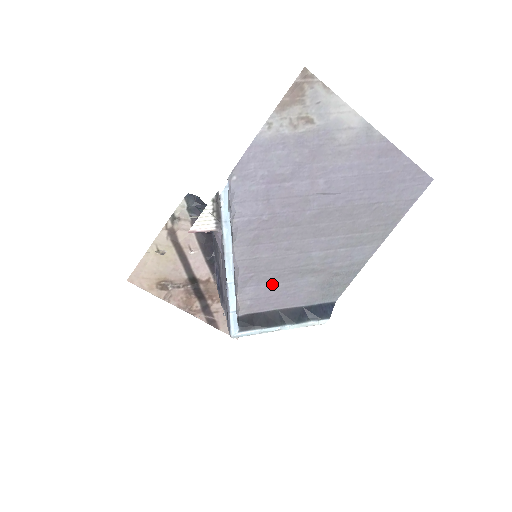
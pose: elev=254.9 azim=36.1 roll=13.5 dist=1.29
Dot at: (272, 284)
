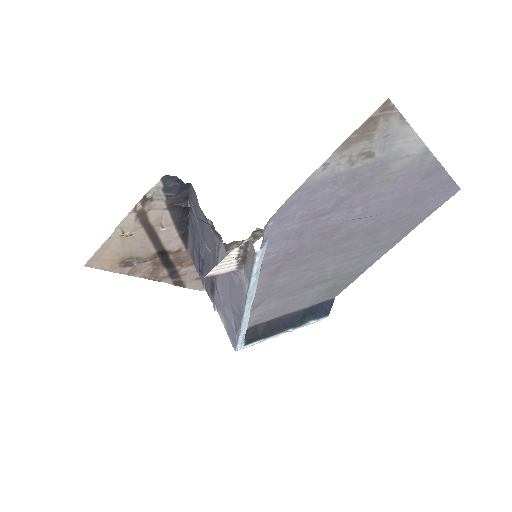
Dot at: (282, 300)
